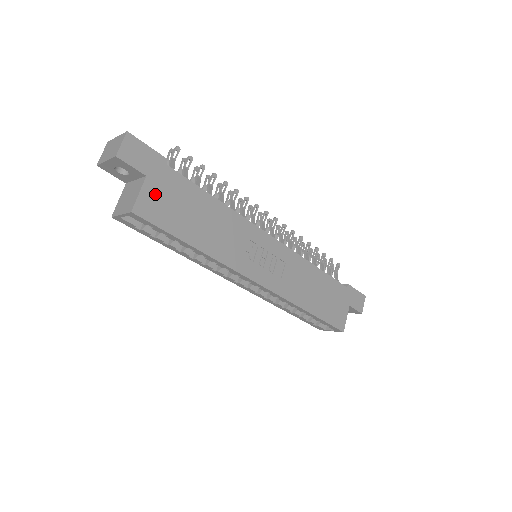
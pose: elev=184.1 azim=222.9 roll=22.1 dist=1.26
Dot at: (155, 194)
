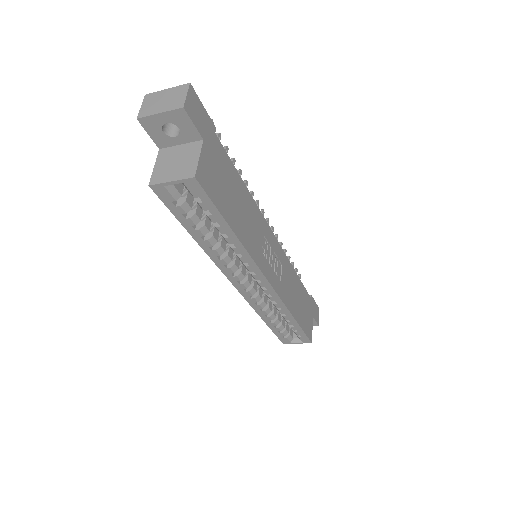
Dot at: (209, 163)
